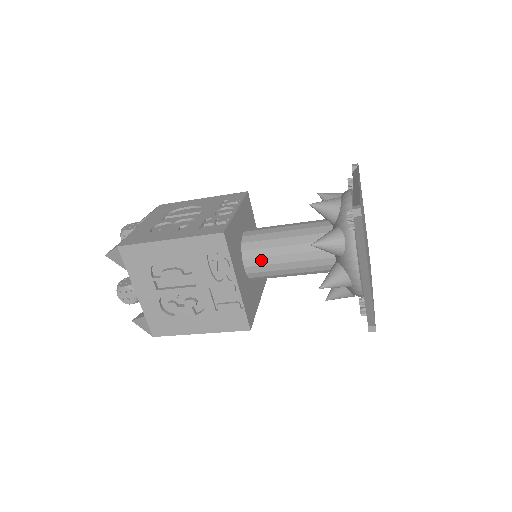
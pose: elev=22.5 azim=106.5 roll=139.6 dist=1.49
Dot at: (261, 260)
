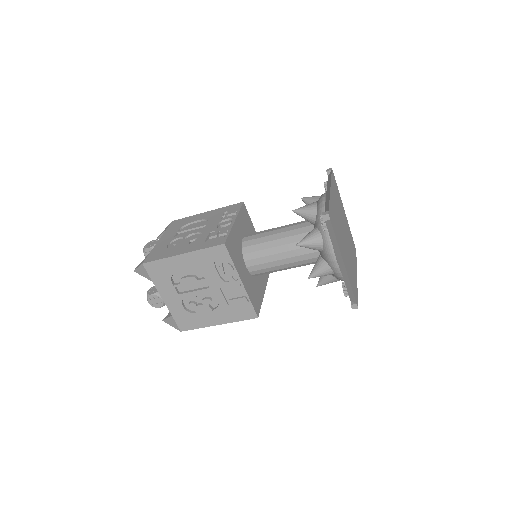
Dot at: (259, 260)
